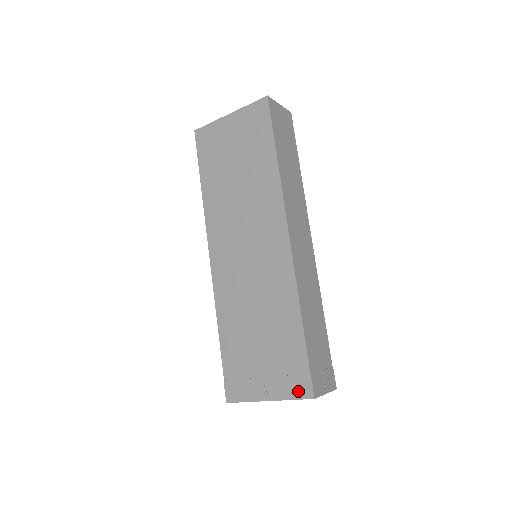
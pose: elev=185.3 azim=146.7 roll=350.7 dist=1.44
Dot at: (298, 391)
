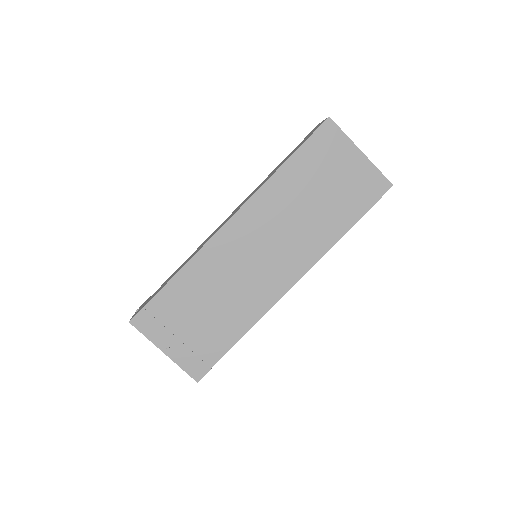
Dot at: (192, 369)
